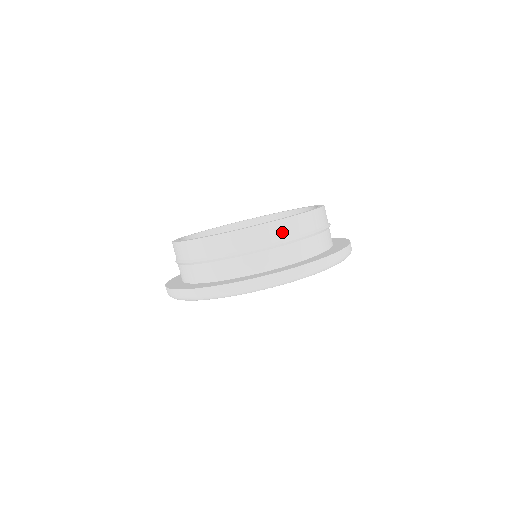
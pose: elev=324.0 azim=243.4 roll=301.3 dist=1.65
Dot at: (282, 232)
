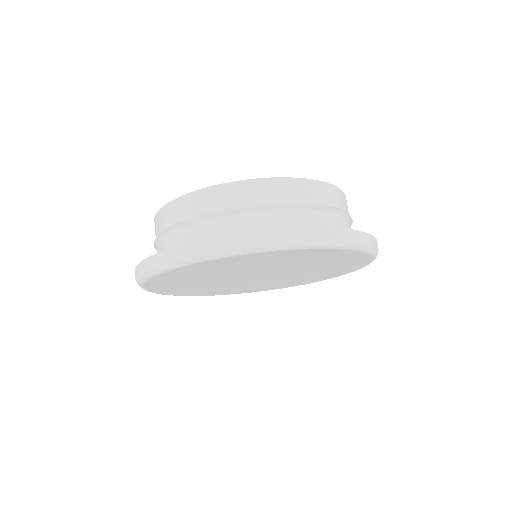
Dot at: (346, 205)
